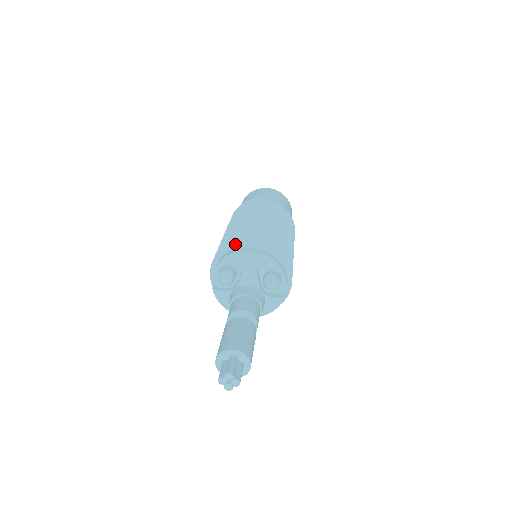
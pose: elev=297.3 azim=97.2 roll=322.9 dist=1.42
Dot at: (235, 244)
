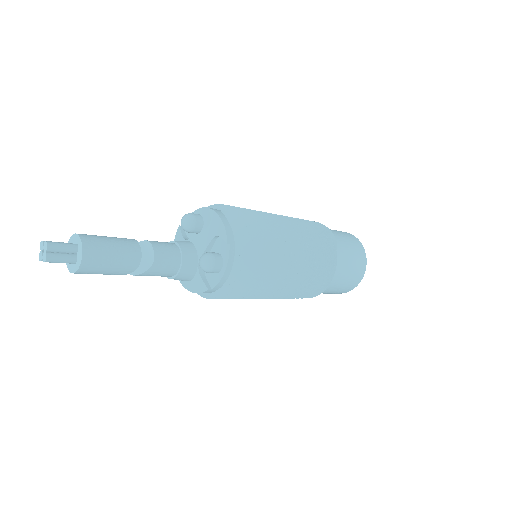
Dot at: (227, 209)
